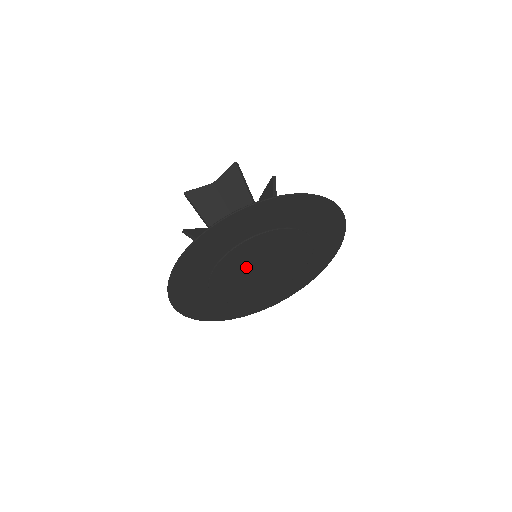
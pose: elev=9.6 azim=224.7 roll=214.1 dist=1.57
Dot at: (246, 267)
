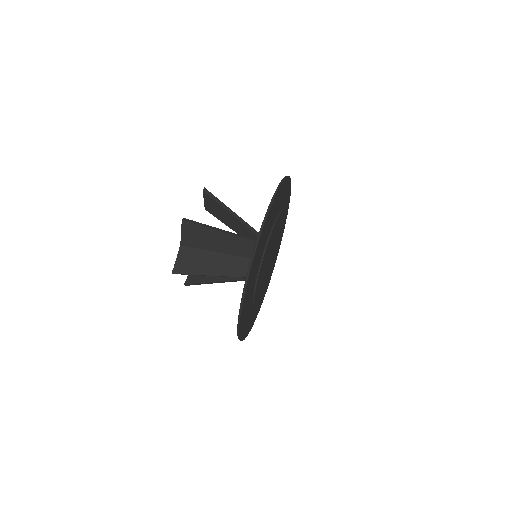
Dot at: (264, 274)
